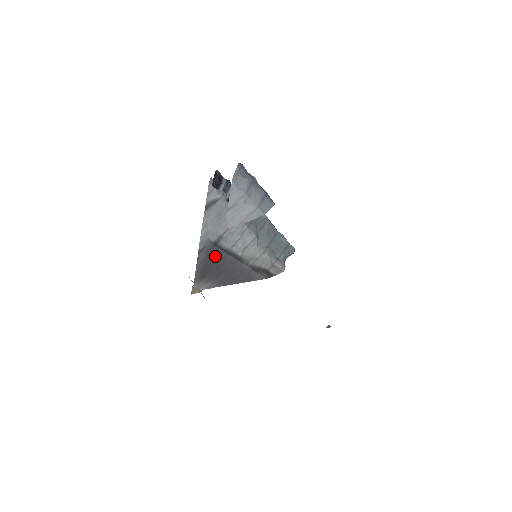
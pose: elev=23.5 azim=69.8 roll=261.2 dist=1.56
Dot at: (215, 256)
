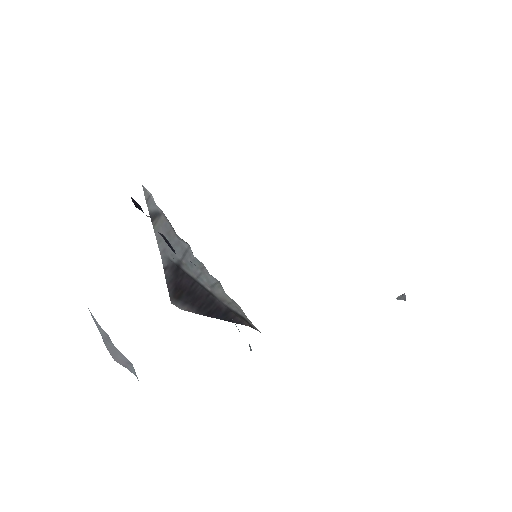
Dot at: (183, 280)
